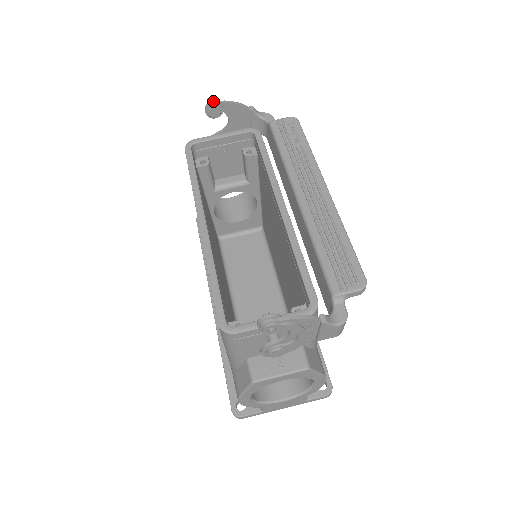
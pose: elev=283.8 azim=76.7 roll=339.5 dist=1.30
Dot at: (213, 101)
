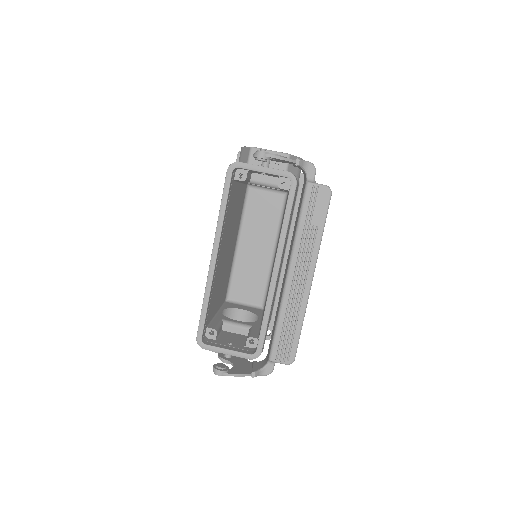
Dot at: (262, 155)
